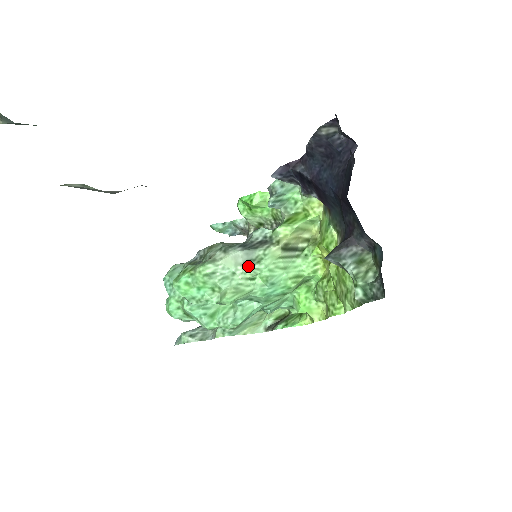
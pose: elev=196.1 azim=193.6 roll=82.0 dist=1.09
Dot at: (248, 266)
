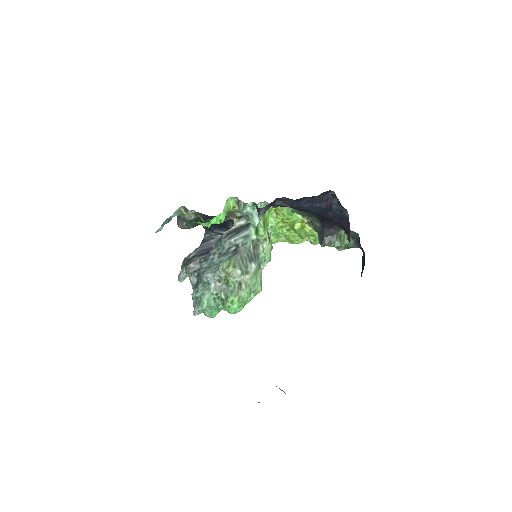
Dot at: (262, 268)
